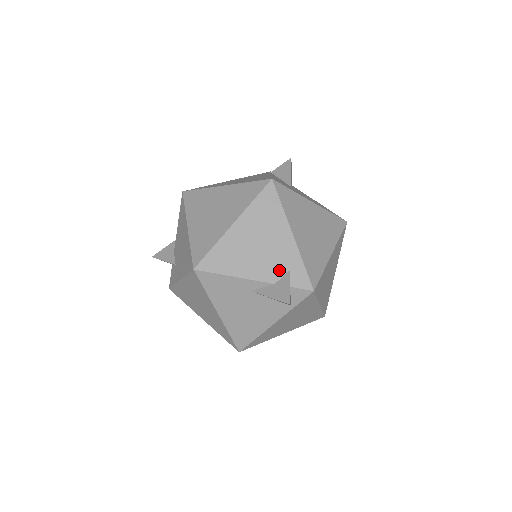
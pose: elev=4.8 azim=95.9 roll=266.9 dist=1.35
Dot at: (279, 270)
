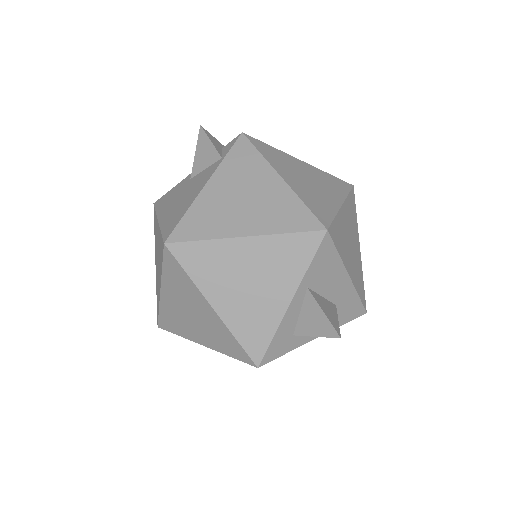
Dot at: occluded
